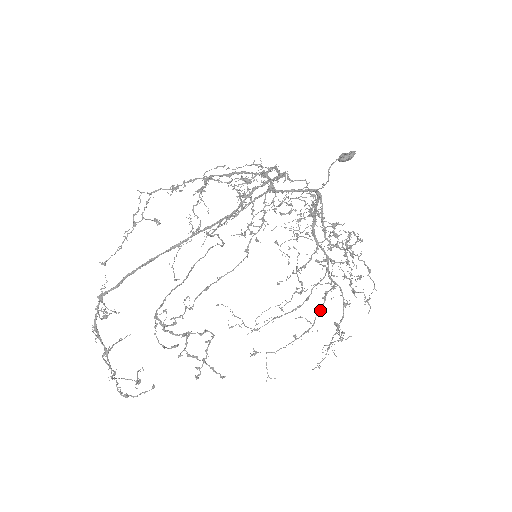
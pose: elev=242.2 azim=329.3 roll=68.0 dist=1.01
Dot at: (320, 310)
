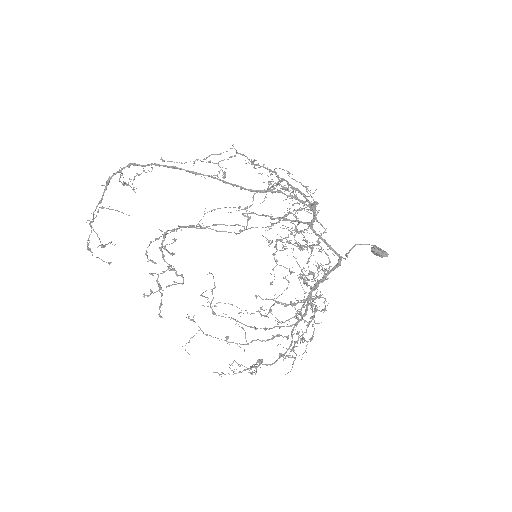
Dot at: (262, 340)
